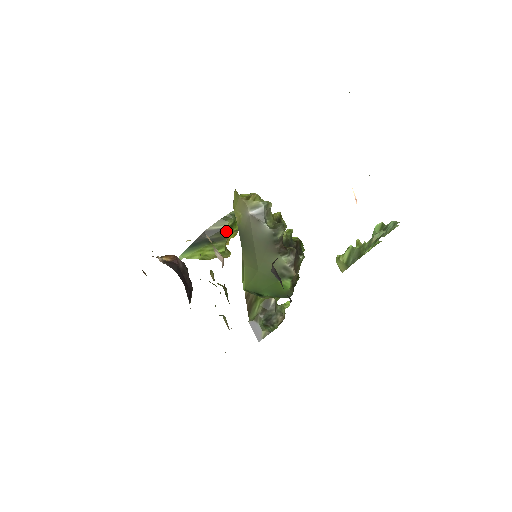
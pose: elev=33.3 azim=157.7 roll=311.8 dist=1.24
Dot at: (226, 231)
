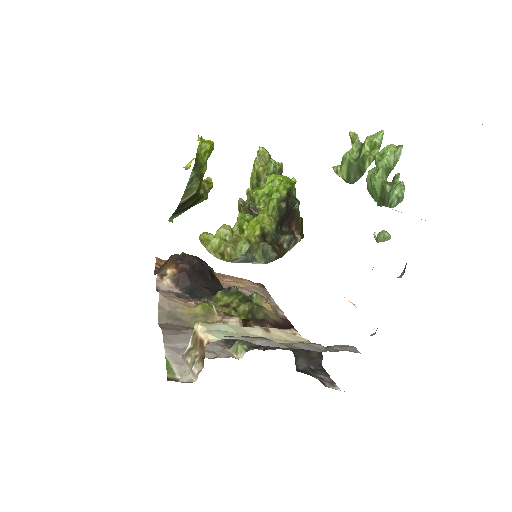
Dot at: (199, 193)
